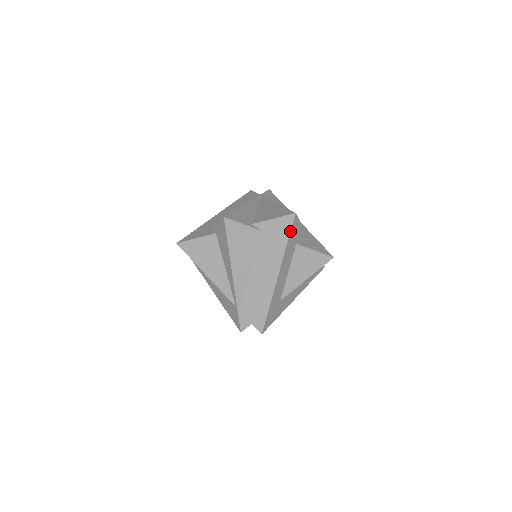
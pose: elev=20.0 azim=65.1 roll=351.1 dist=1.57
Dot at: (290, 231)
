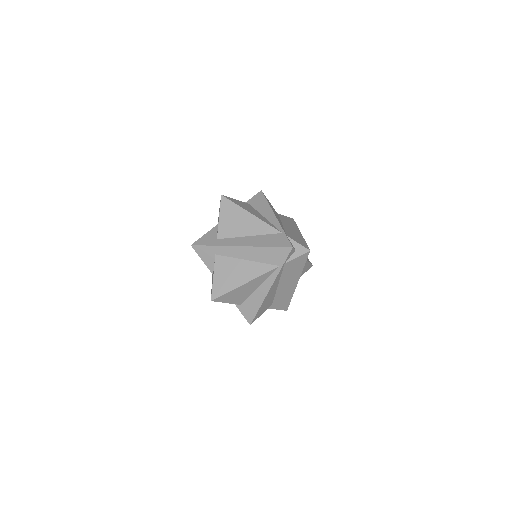
Dot at: (295, 222)
